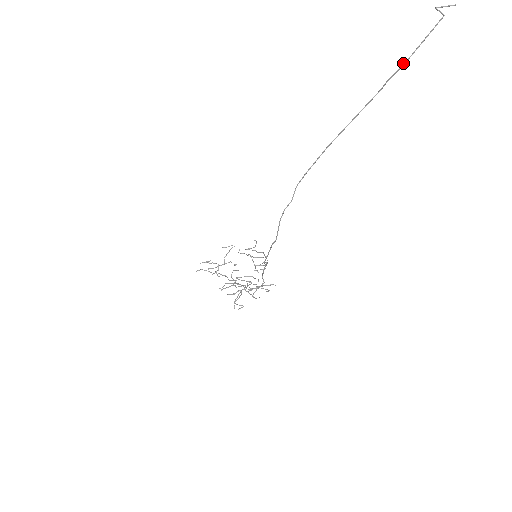
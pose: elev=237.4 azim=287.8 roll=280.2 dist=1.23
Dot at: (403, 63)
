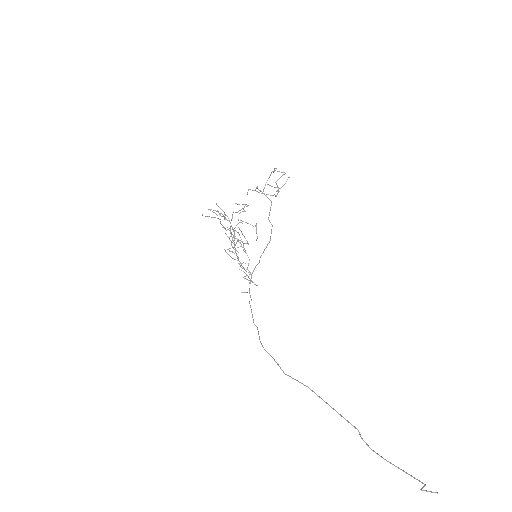
Dot at: occluded
